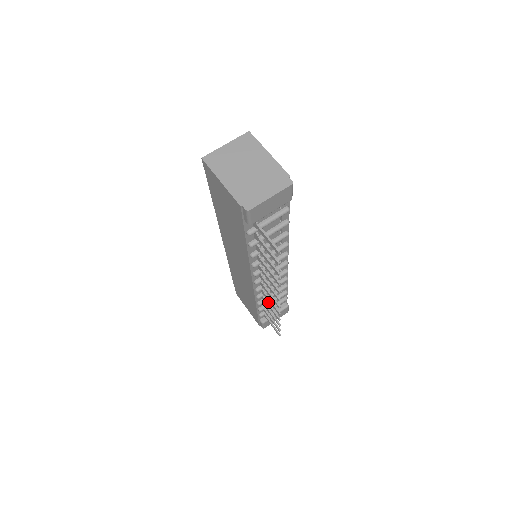
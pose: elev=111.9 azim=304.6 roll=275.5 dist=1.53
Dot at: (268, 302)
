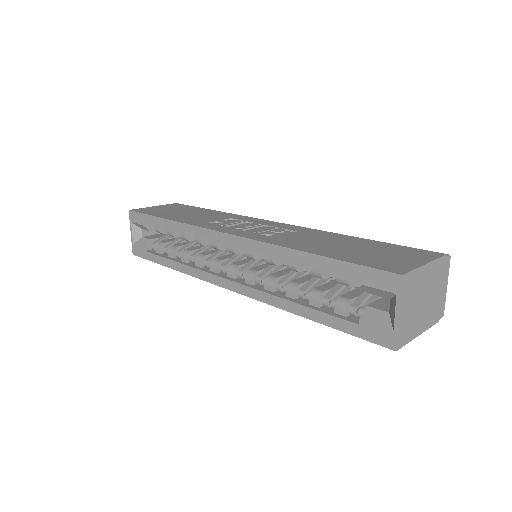
Dot at: occluded
